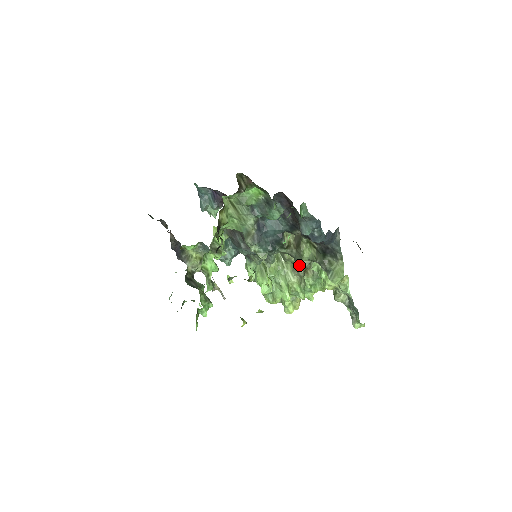
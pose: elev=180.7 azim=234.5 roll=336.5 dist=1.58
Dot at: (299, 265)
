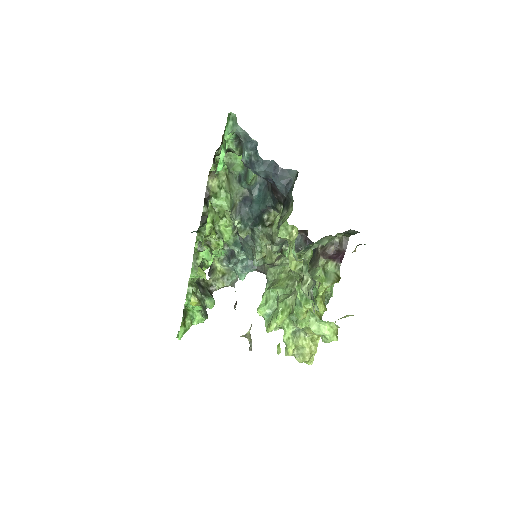
Dot at: (271, 241)
